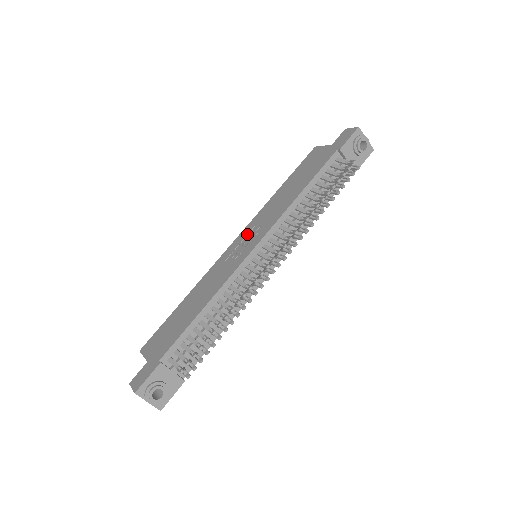
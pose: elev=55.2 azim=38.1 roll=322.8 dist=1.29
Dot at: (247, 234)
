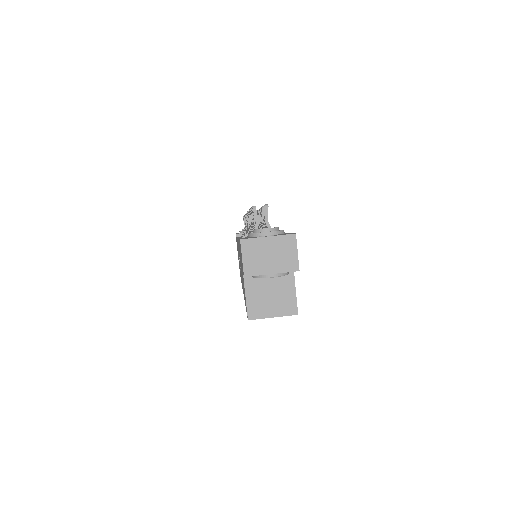
Dot at: occluded
